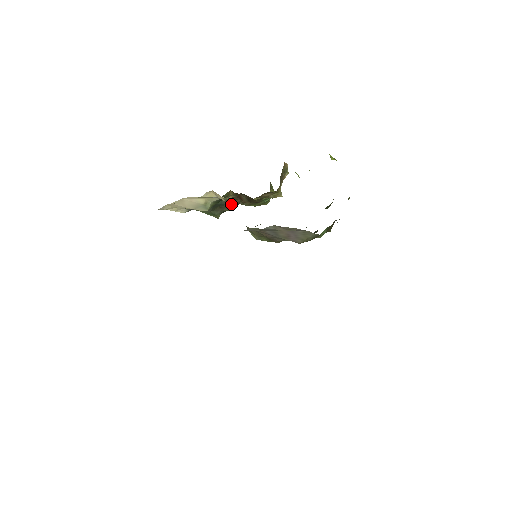
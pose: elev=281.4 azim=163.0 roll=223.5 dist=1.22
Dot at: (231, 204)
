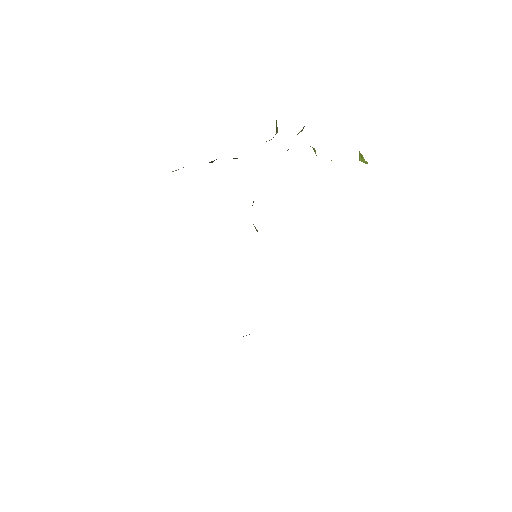
Dot at: occluded
